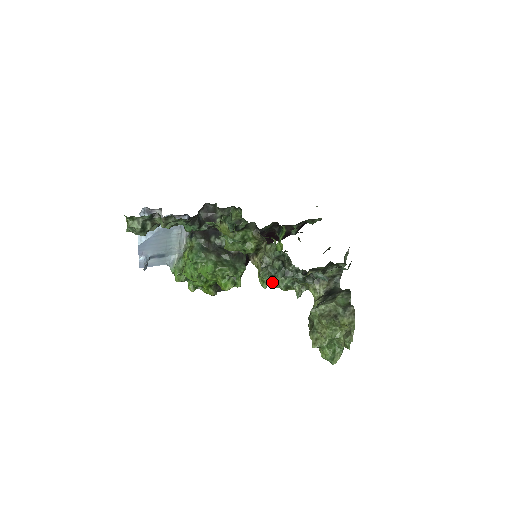
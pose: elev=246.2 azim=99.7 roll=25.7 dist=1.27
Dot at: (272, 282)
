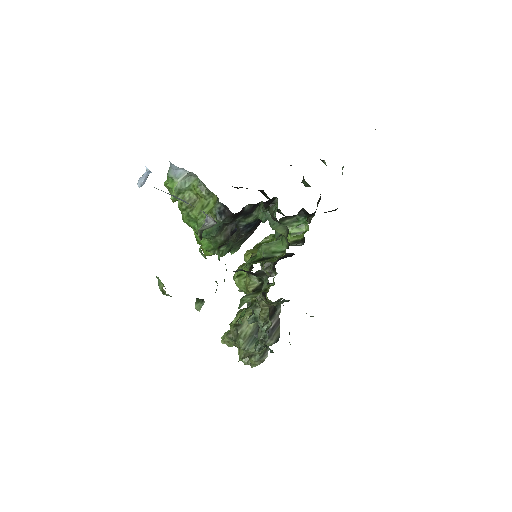
Dot at: occluded
